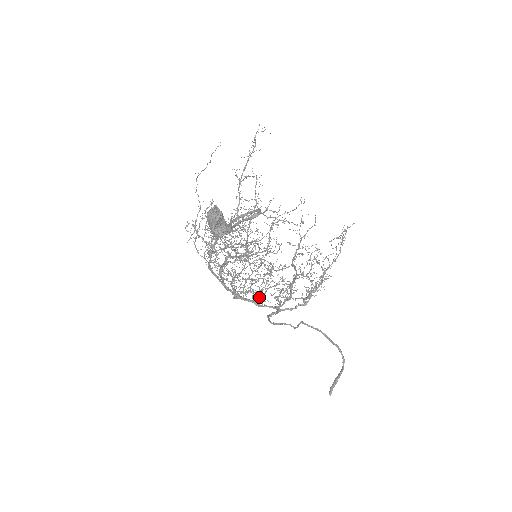
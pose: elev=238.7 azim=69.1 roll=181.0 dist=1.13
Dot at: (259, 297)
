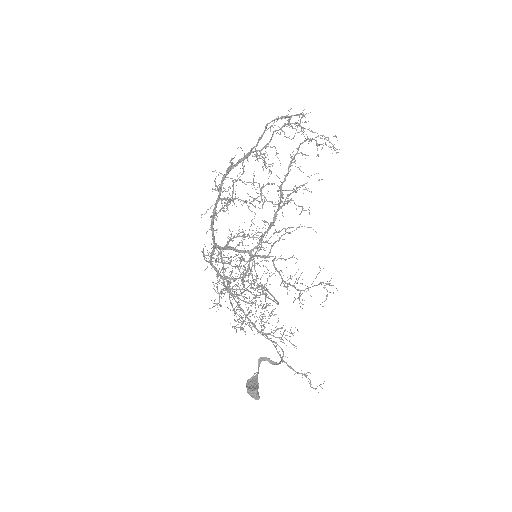
Dot at: (244, 281)
